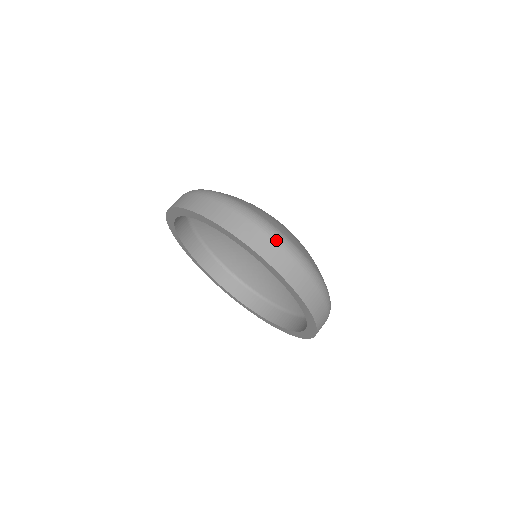
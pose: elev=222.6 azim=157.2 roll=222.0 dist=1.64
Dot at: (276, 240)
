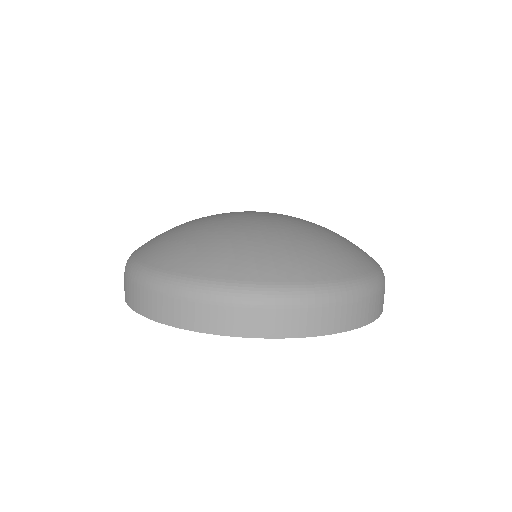
Dot at: (177, 295)
